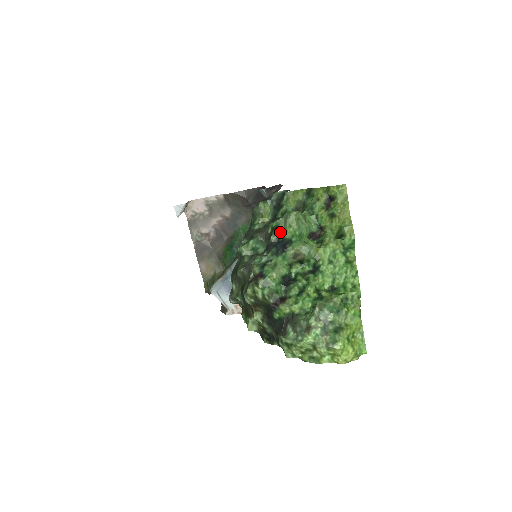
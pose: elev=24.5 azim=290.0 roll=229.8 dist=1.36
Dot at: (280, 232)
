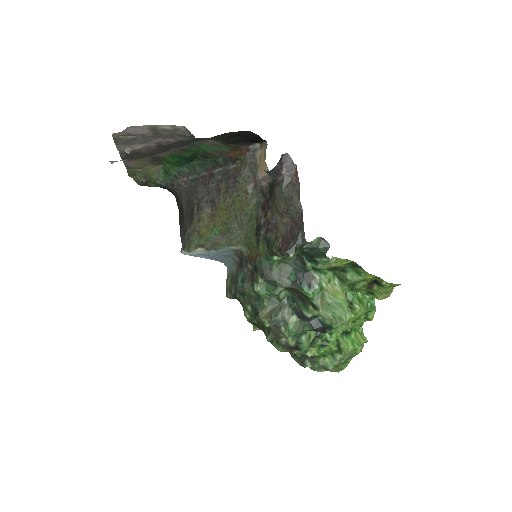
Dot at: (321, 316)
